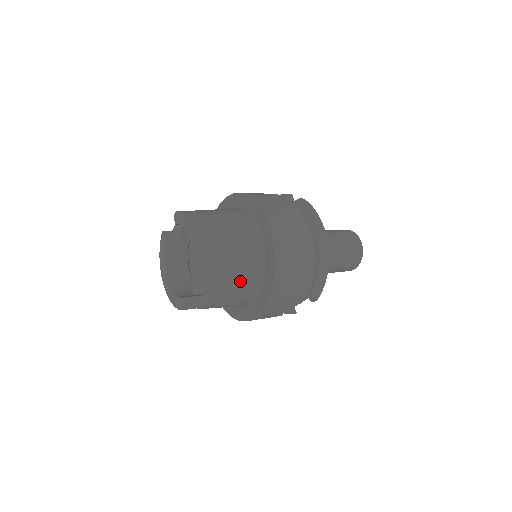
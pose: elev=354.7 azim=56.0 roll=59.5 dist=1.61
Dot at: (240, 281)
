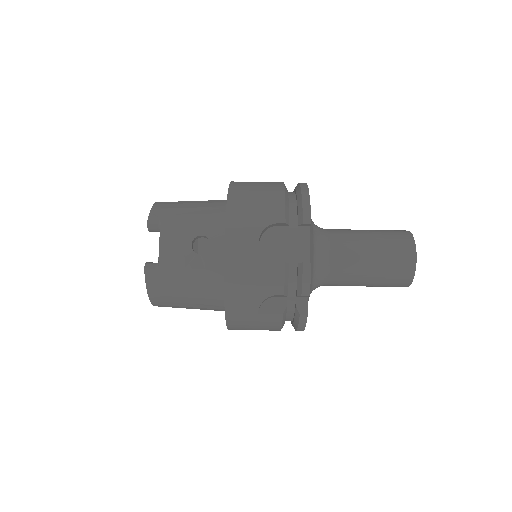
Dot at: occluded
